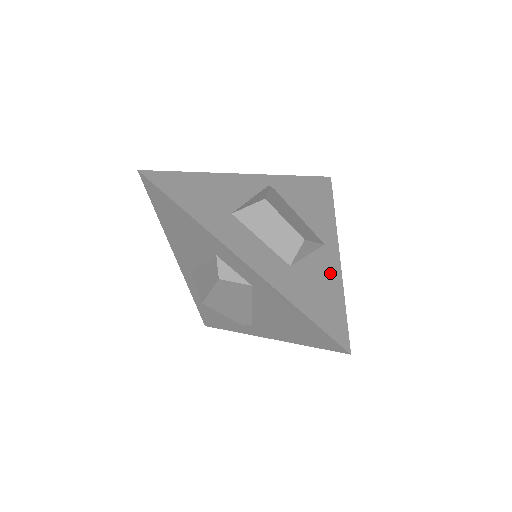
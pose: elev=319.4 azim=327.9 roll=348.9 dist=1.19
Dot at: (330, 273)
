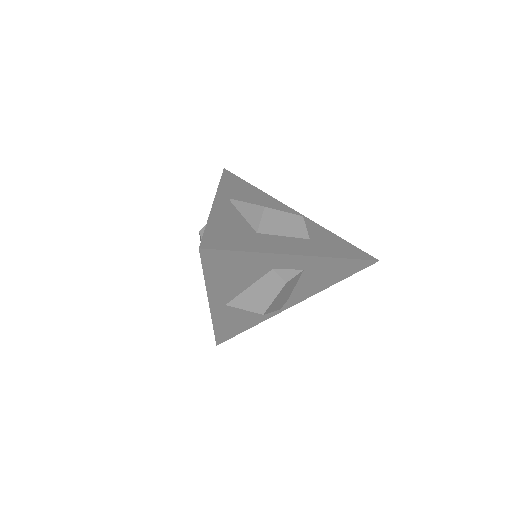
Dot at: (317, 228)
